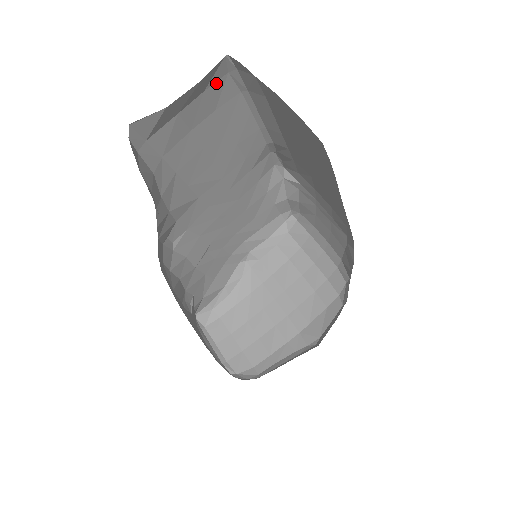
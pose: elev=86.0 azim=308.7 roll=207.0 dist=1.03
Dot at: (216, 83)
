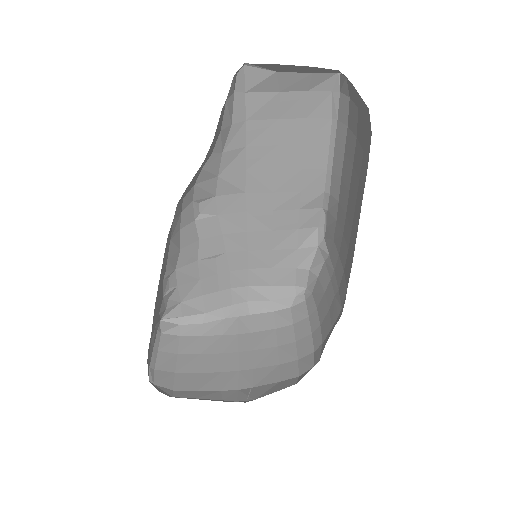
Dot at: (319, 93)
